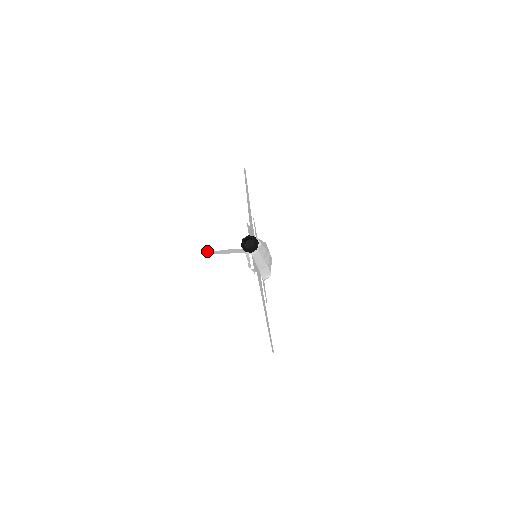
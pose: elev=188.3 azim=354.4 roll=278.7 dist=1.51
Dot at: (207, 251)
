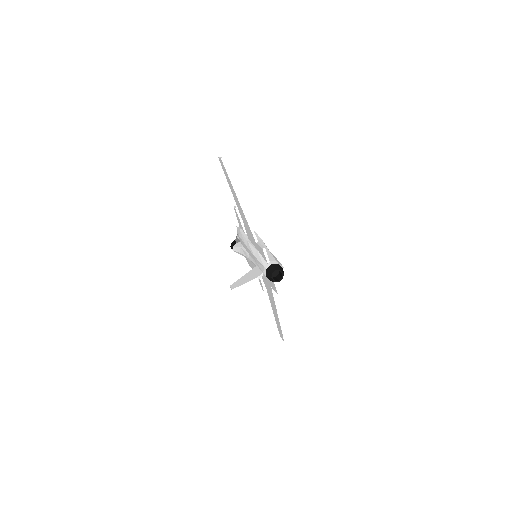
Dot at: (233, 291)
